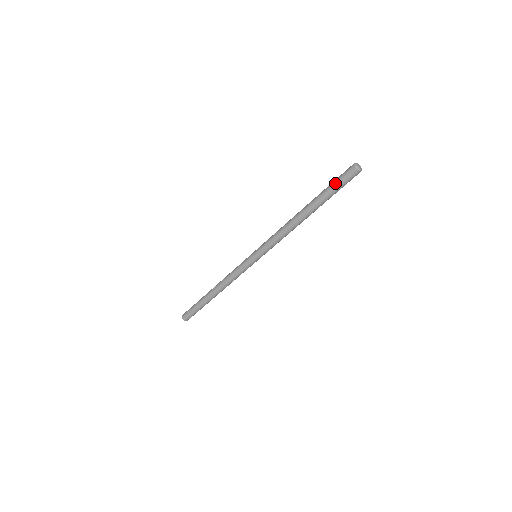
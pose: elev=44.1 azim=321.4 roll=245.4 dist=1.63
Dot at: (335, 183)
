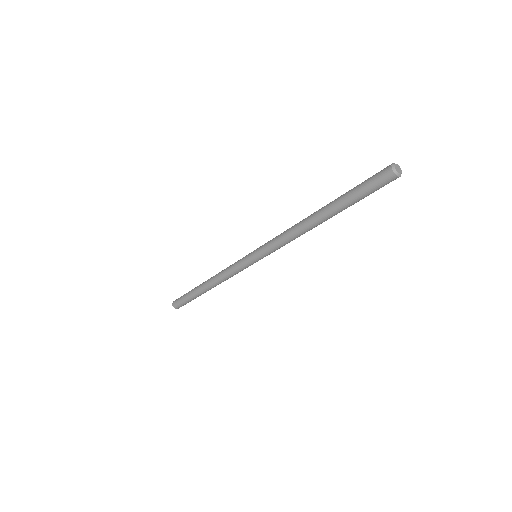
Dot at: (362, 187)
